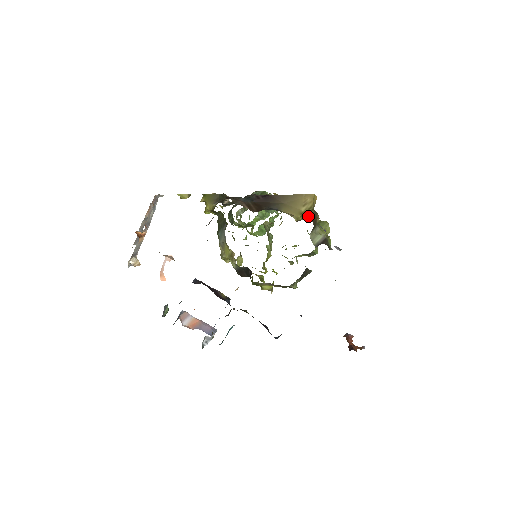
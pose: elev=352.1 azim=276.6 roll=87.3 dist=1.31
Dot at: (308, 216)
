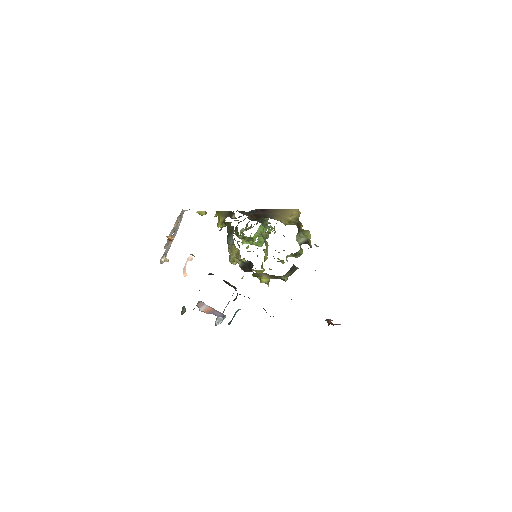
Dot at: (294, 223)
